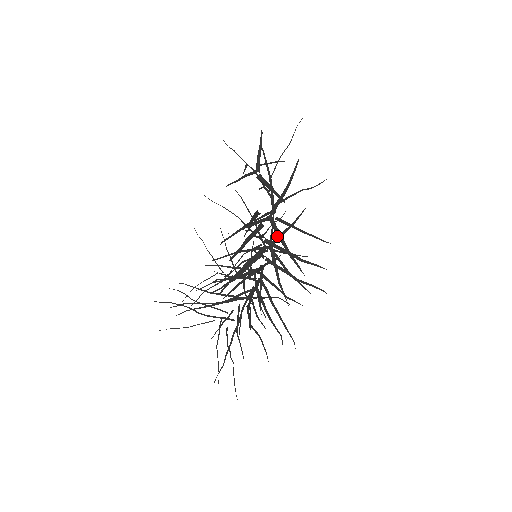
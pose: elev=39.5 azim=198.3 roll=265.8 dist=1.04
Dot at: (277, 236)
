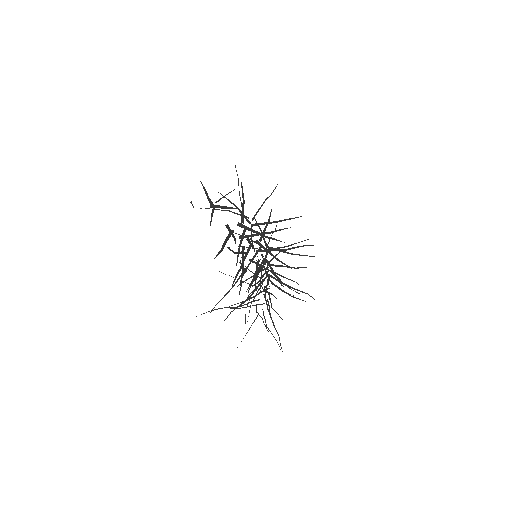
Dot at: occluded
